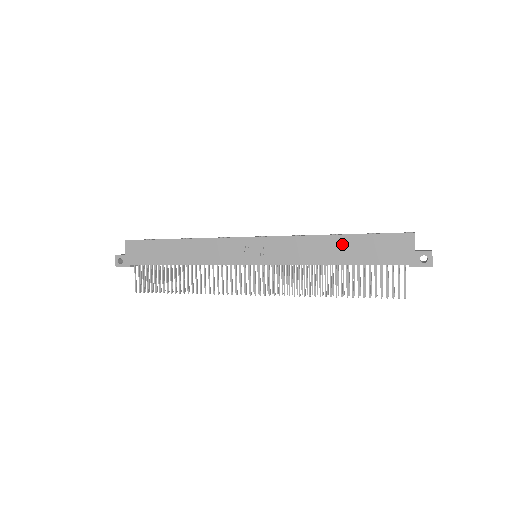
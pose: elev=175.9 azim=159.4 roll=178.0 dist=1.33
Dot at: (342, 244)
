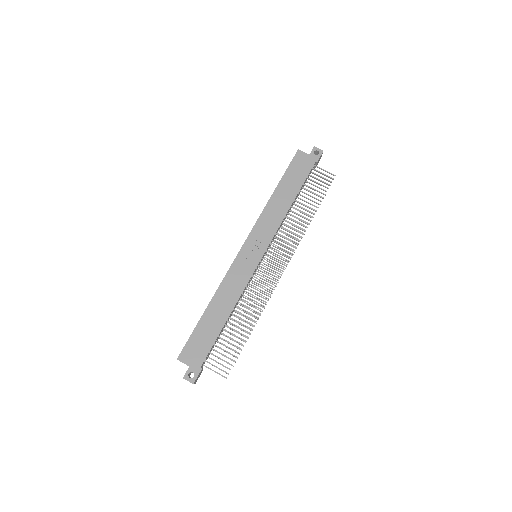
Dot at: (282, 191)
